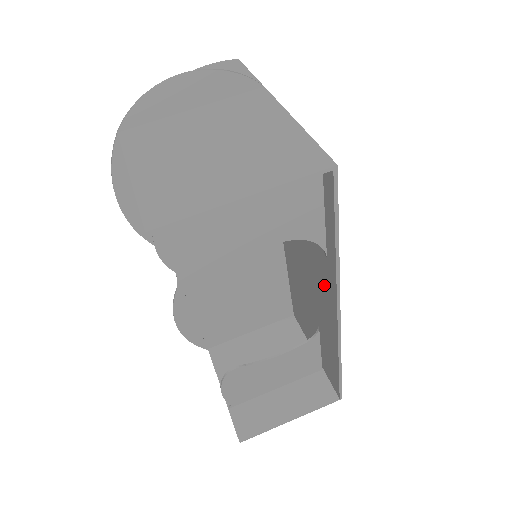
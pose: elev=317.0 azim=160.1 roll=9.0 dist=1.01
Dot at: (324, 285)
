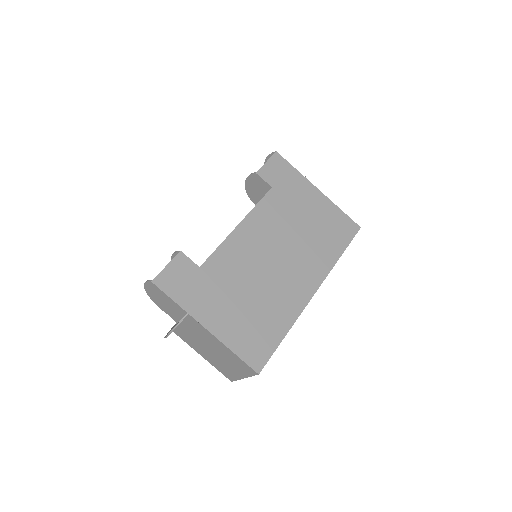
Dot at: (297, 292)
